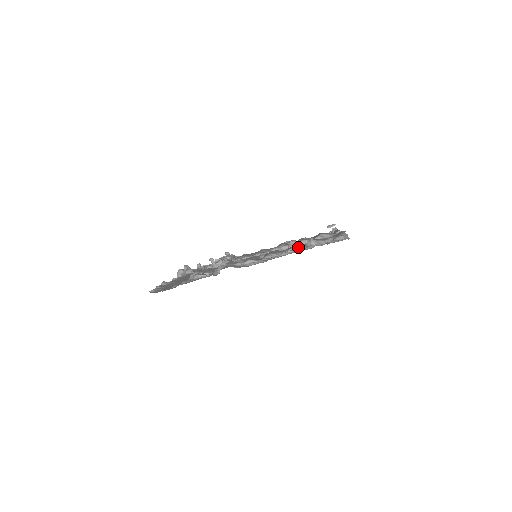
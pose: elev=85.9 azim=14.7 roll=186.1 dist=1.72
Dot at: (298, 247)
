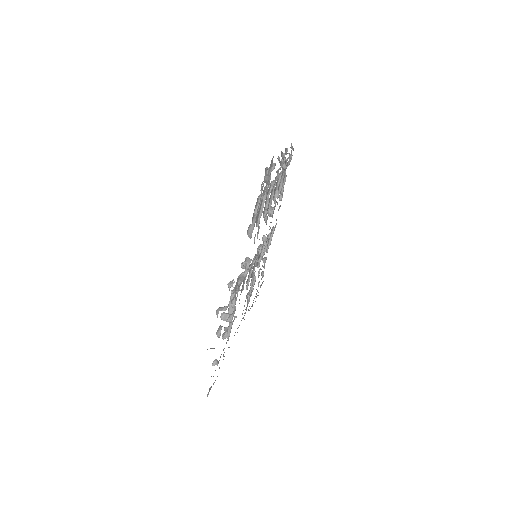
Dot at: (281, 171)
